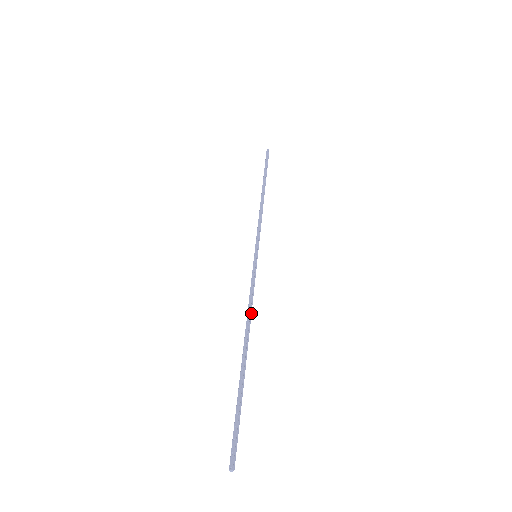
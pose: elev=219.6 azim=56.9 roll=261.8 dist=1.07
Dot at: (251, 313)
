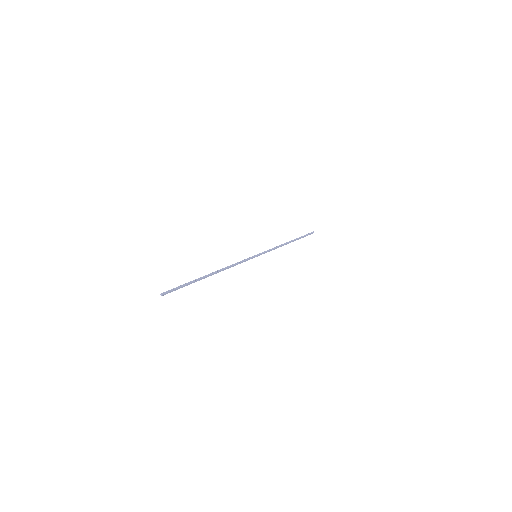
Dot at: (229, 267)
